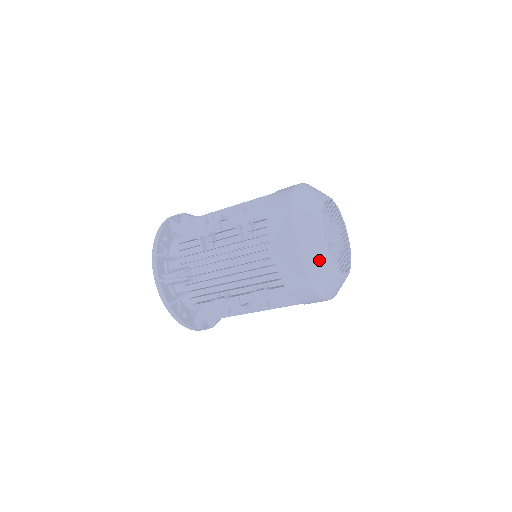
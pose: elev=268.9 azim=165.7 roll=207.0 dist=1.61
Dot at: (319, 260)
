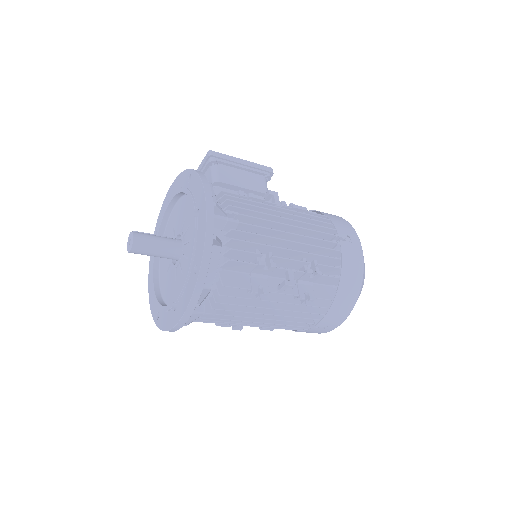
Dot at: occluded
